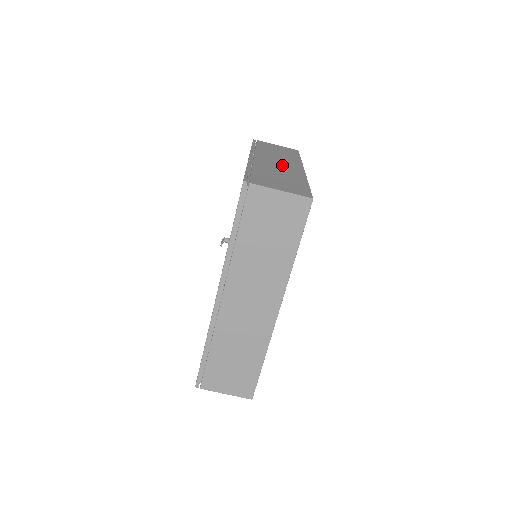
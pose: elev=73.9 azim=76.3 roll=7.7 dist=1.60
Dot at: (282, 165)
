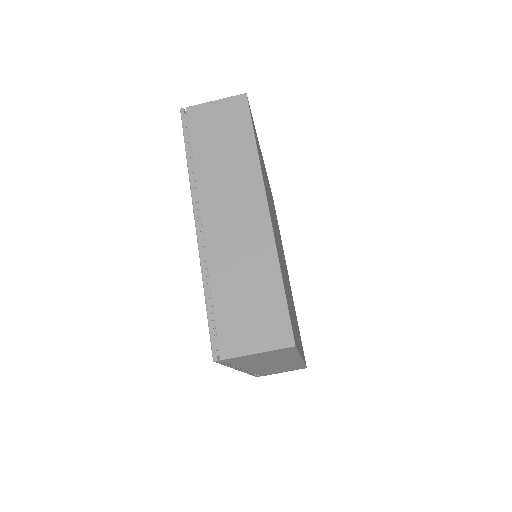
Dot at: occluded
